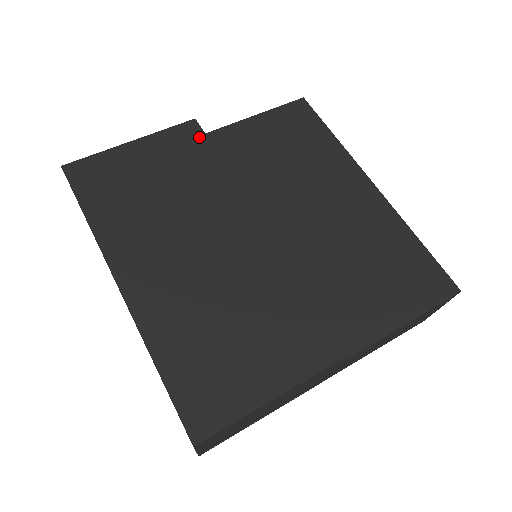
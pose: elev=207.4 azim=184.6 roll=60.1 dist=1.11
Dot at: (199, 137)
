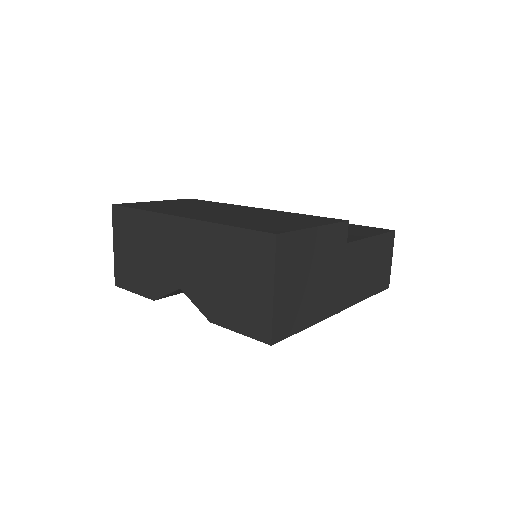
Dot at: (197, 200)
